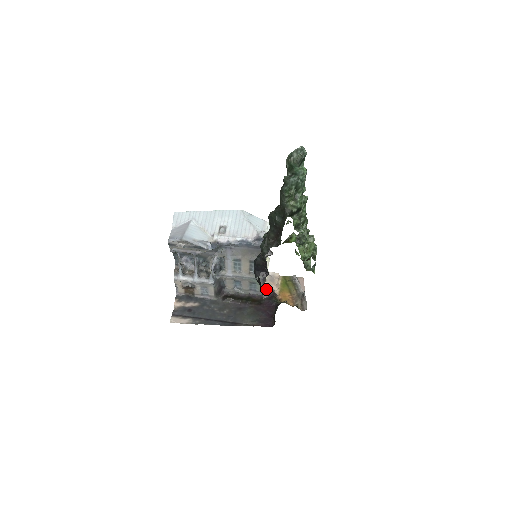
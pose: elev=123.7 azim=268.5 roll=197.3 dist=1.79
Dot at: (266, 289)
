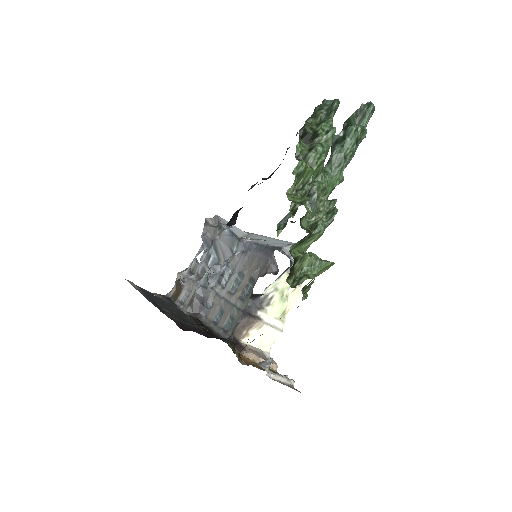
Dot at: (239, 342)
